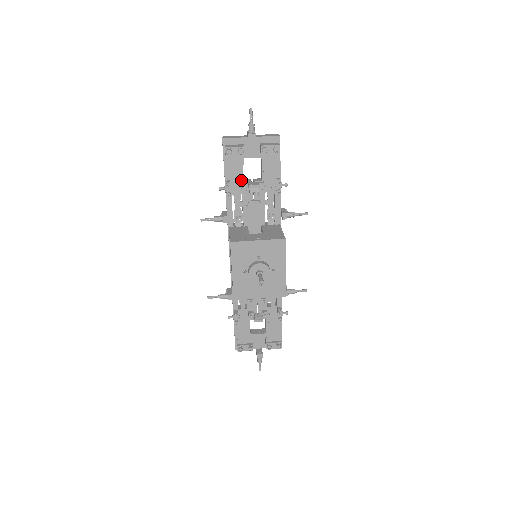
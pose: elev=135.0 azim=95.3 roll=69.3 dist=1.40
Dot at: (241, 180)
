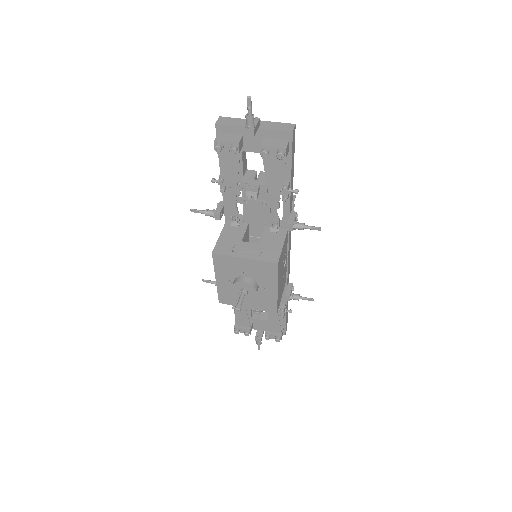
Dot at: (236, 179)
